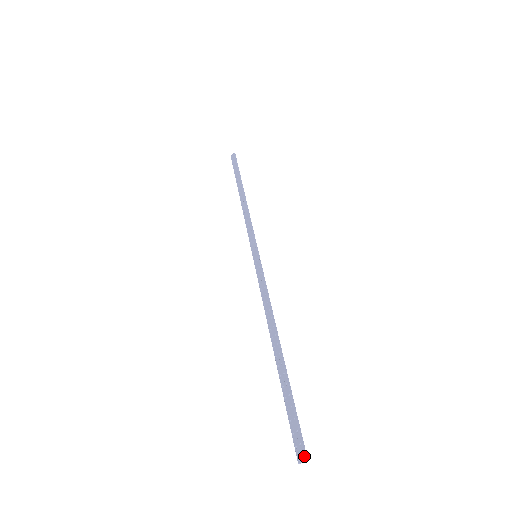
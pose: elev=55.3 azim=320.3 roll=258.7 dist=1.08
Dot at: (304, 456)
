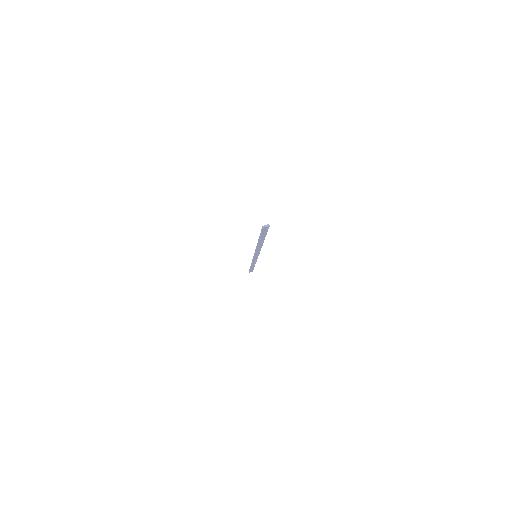
Dot at: occluded
